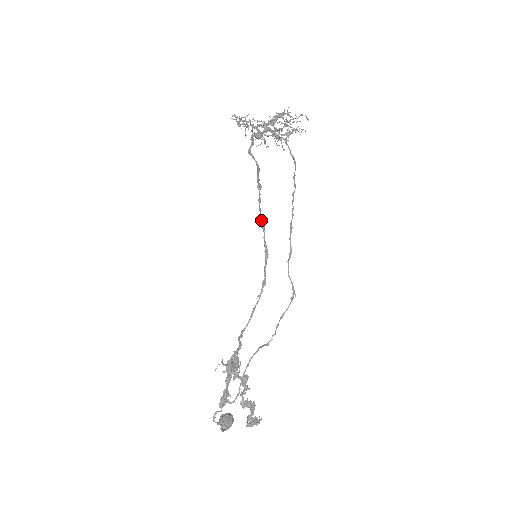
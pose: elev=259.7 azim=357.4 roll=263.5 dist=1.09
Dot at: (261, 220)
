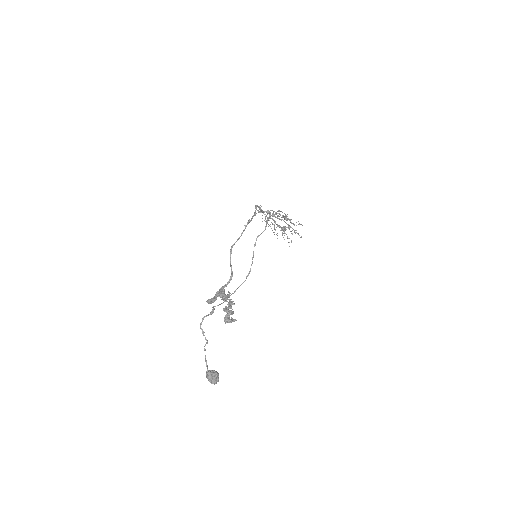
Dot at: (255, 206)
